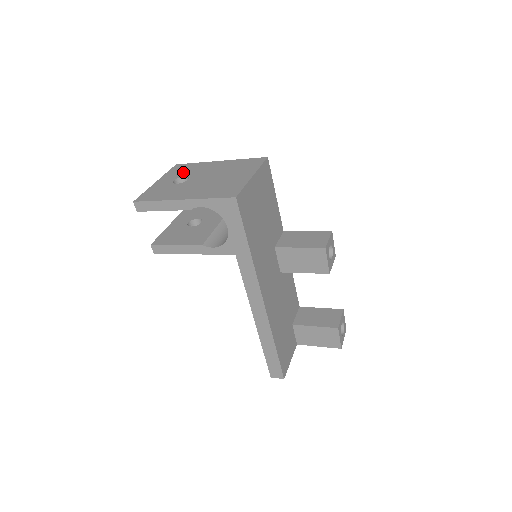
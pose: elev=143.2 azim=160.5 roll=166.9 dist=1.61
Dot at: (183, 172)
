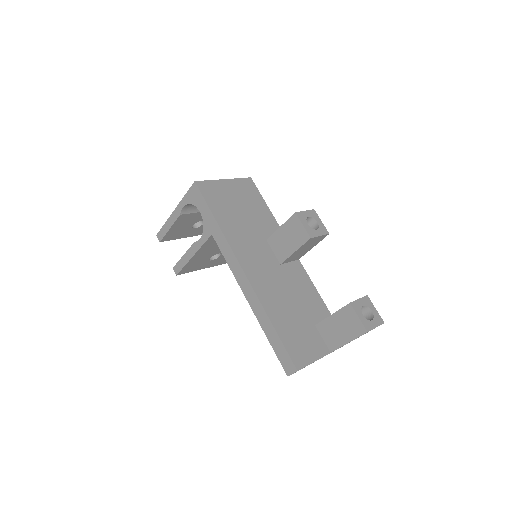
Dot at: occluded
